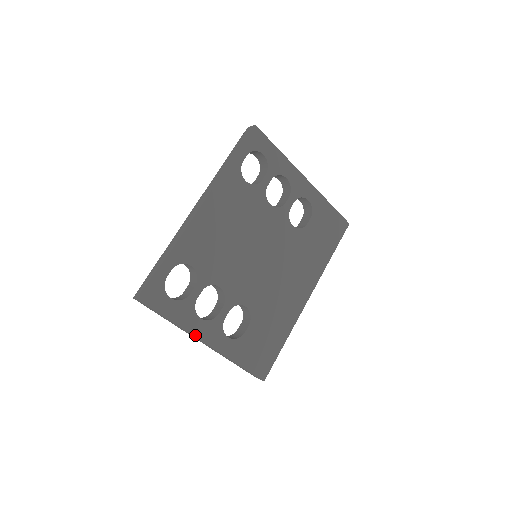
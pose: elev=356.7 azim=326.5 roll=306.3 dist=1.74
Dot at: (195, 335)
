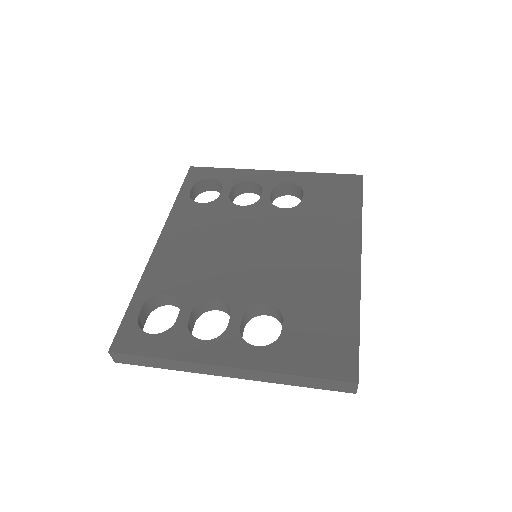
Dot at: (203, 362)
